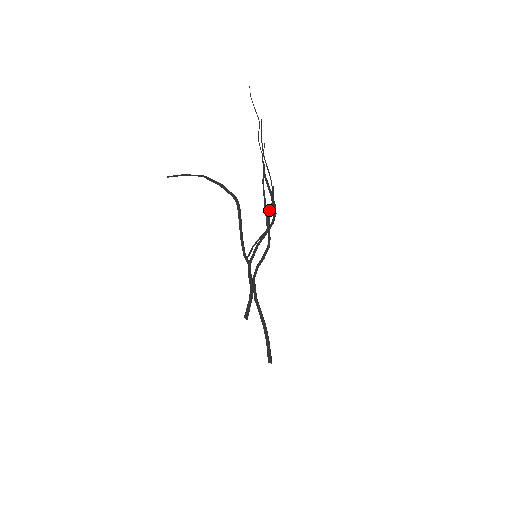
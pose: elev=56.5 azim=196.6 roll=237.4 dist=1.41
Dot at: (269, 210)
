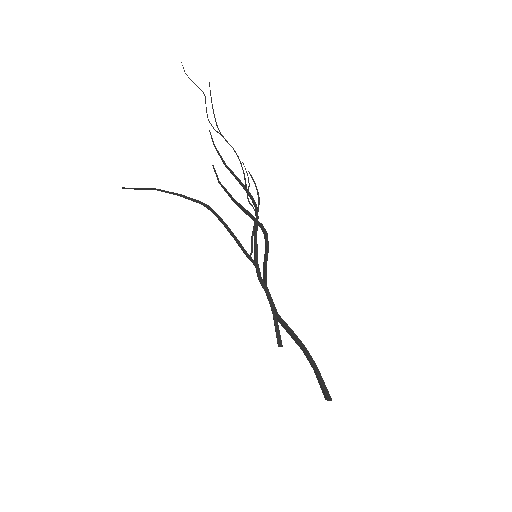
Dot at: (247, 194)
